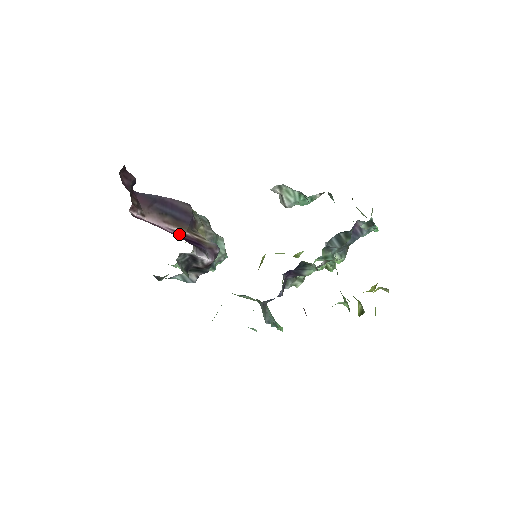
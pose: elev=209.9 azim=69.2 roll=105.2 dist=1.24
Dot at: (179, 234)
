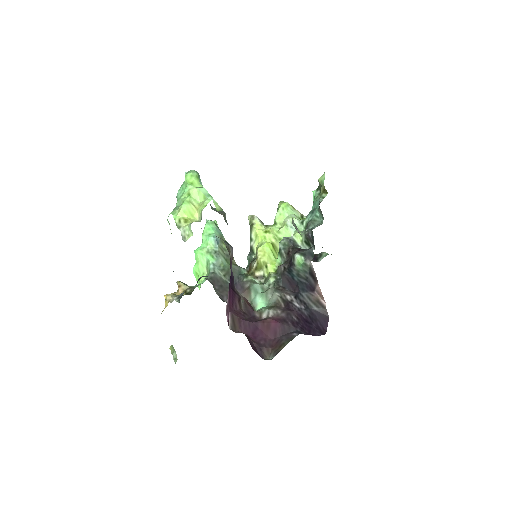
Dot at: (229, 285)
